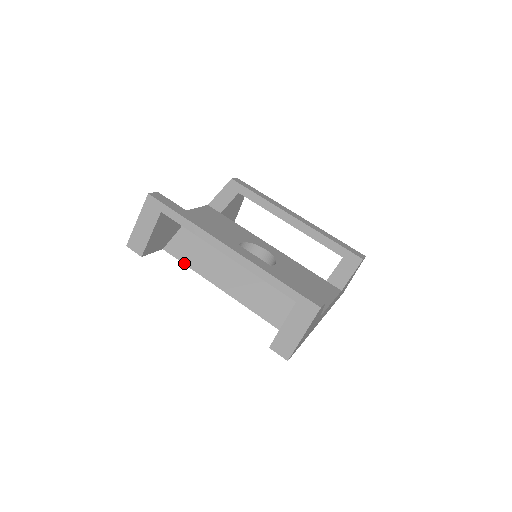
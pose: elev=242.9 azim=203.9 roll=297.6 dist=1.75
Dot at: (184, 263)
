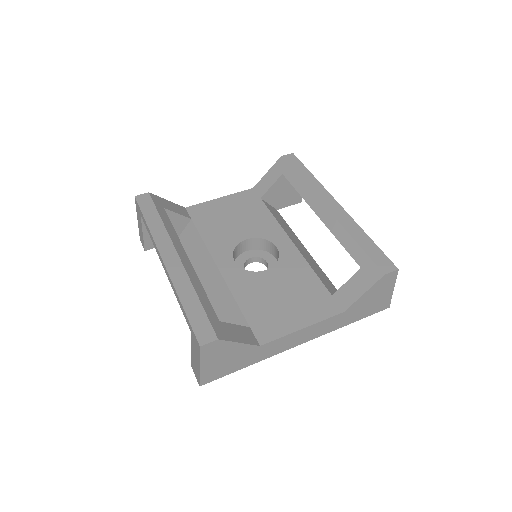
Dot at: occluded
